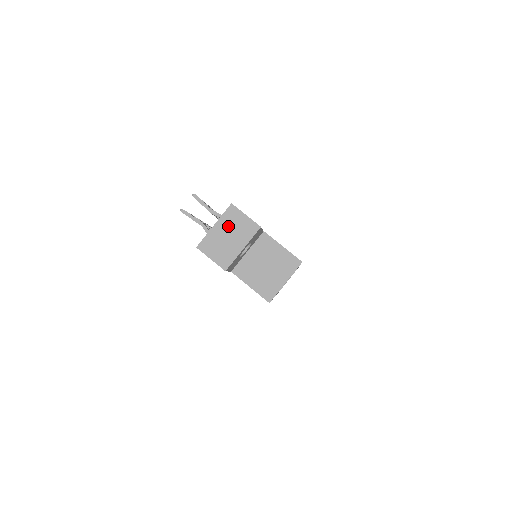
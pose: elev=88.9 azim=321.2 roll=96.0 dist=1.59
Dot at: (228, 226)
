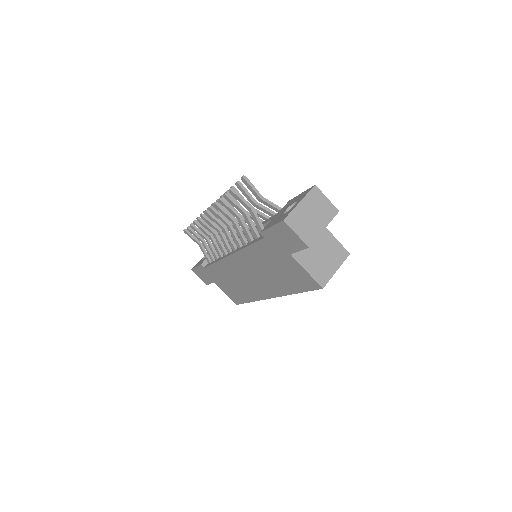
Dot at: (312, 205)
